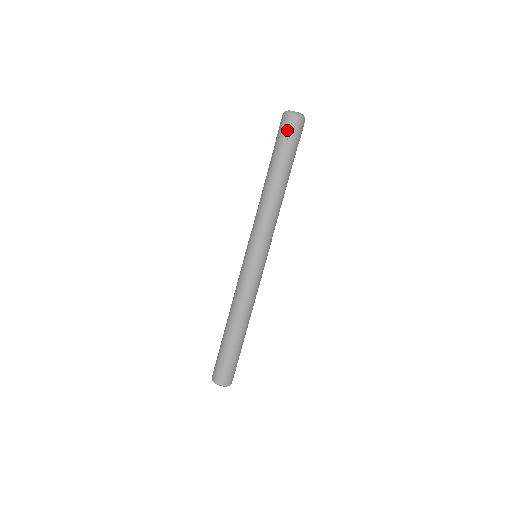
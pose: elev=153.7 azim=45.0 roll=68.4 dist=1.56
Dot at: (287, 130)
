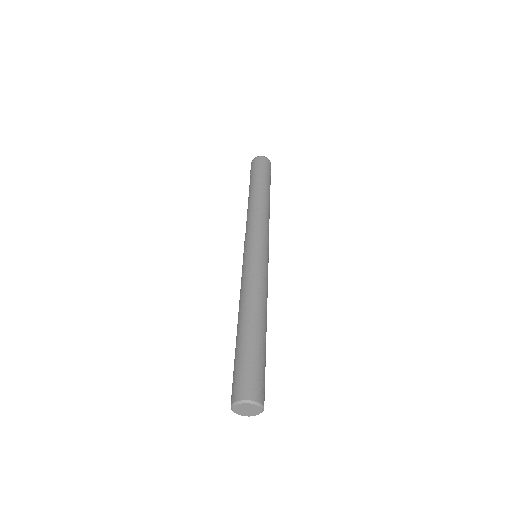
Dot at: (265, 164)
